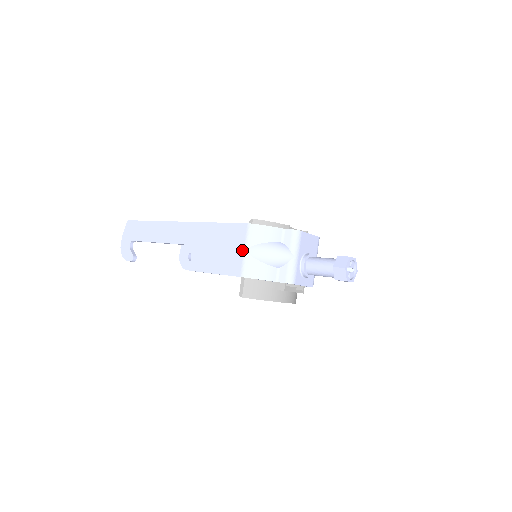
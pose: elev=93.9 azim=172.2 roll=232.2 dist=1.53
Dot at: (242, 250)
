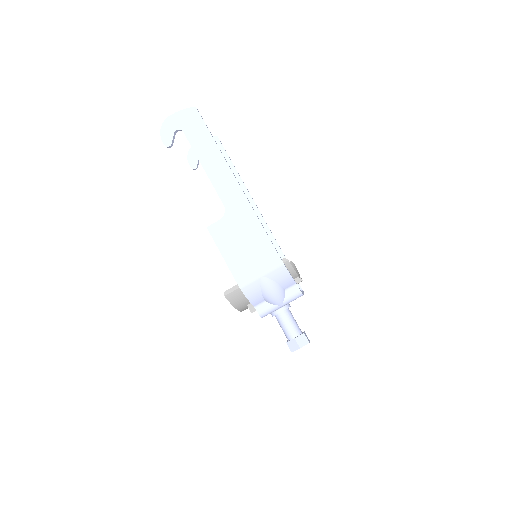
Dot at: (259, 272)
